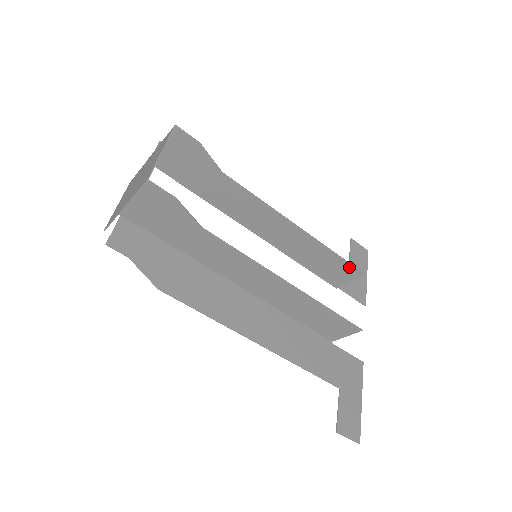
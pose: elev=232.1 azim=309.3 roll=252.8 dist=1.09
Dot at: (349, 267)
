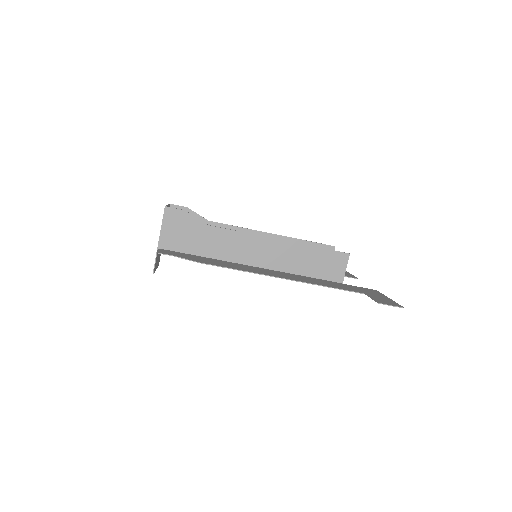
Dot at: (322, 247)
